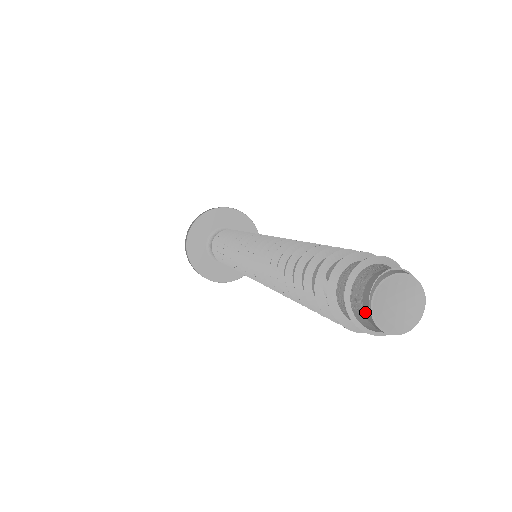
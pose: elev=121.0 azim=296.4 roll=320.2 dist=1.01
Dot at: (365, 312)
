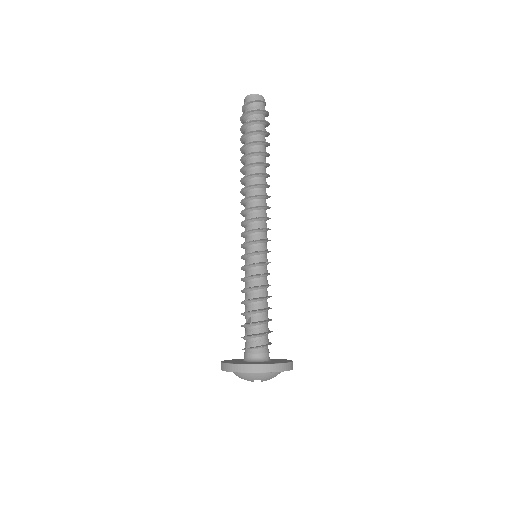
Dot at: (244, 103)
